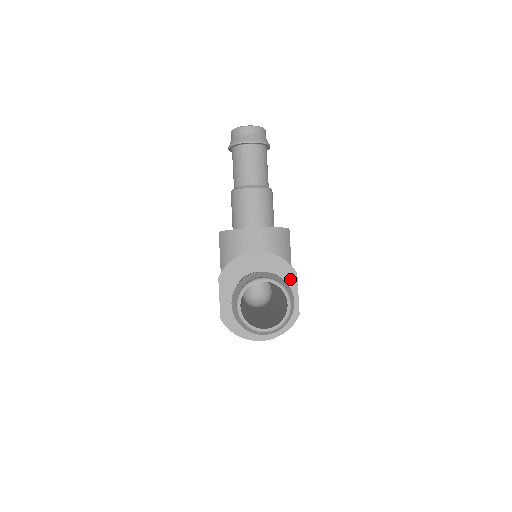
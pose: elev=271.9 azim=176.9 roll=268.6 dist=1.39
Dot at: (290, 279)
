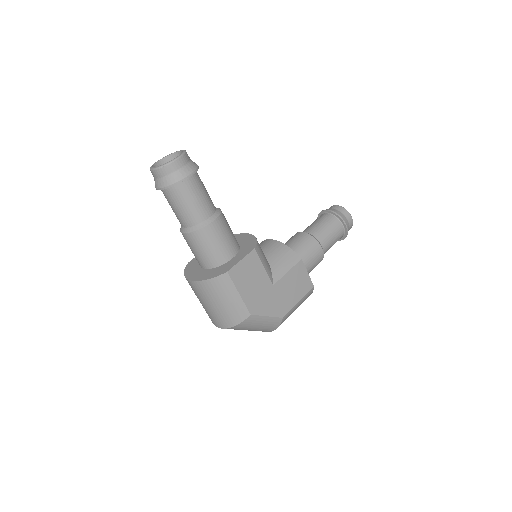
Dot at: (247, 251)
